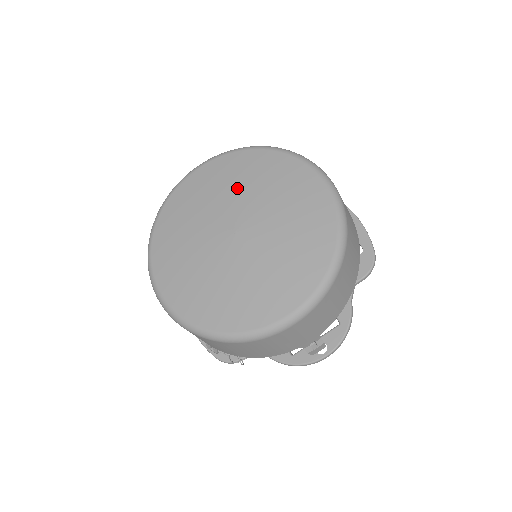
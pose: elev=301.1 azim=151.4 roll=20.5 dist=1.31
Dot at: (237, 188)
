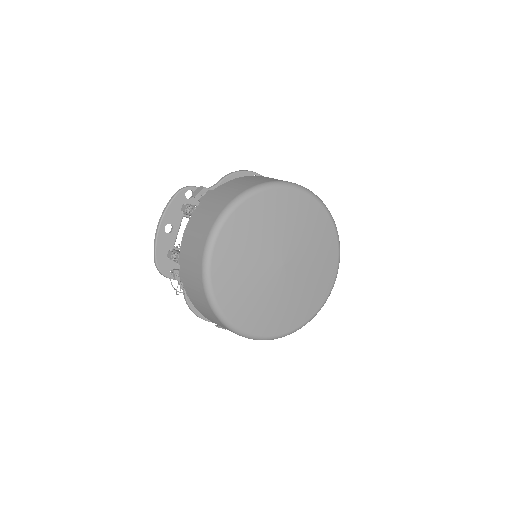
Dot at: (307, 238)
